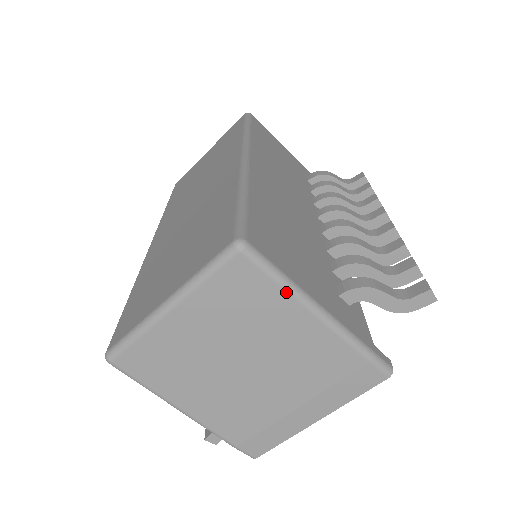
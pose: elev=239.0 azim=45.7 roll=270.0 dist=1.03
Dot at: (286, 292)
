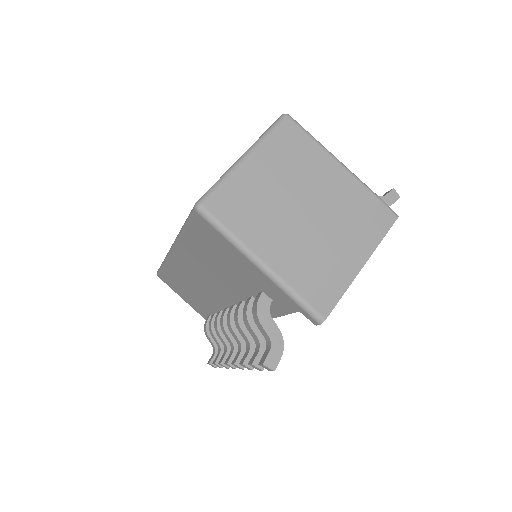
Dot at: (319, 145)
